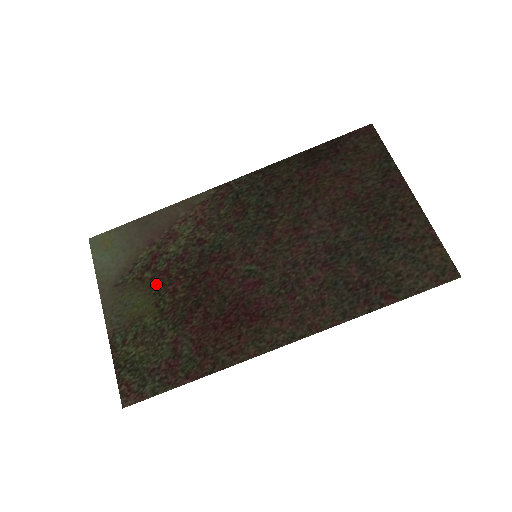
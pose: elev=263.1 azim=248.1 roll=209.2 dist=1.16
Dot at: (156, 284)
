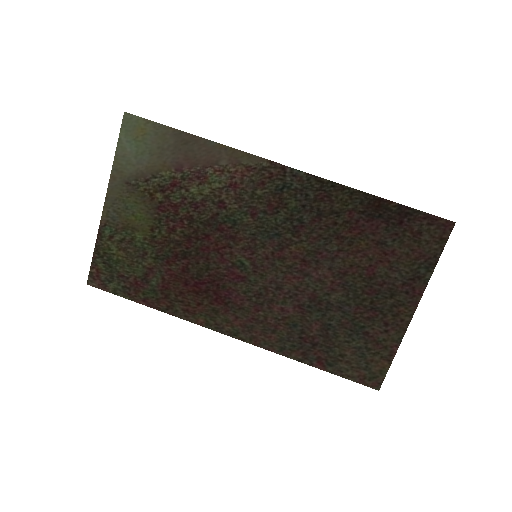
Dot at: (162, 211)
